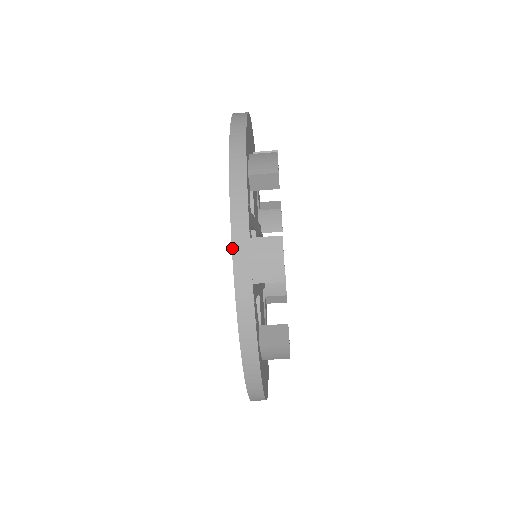
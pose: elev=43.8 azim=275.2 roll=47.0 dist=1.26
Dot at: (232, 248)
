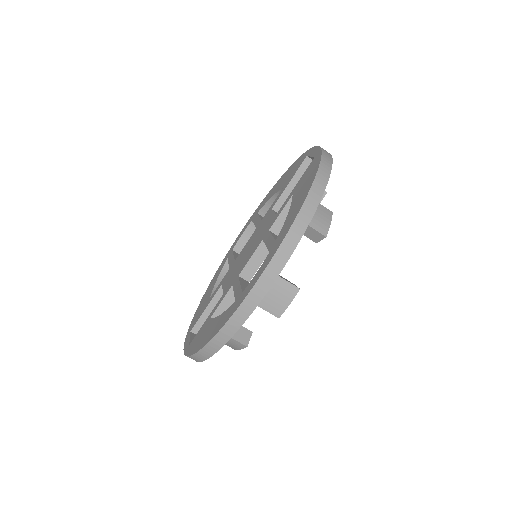
Dot at: (262, 274)
